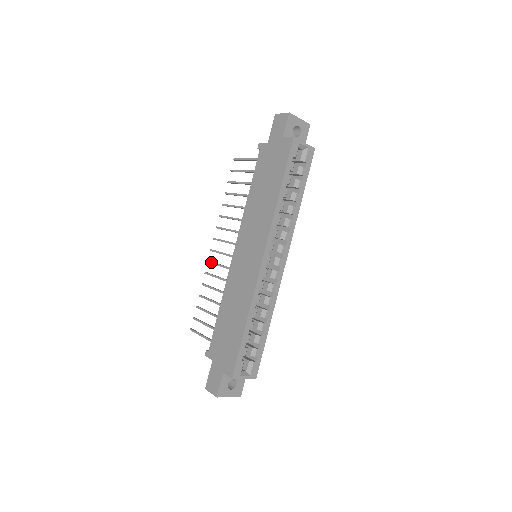
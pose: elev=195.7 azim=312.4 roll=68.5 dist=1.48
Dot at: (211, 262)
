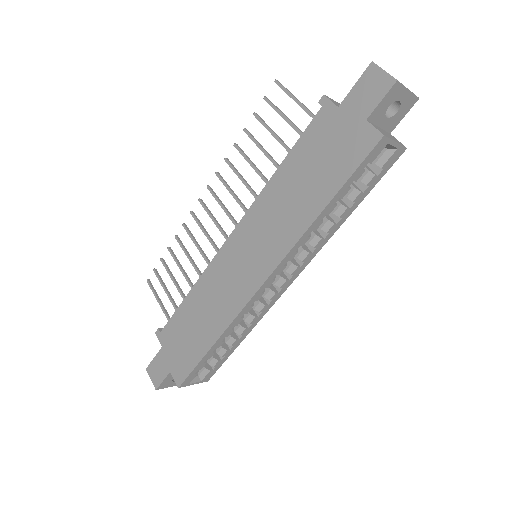
Dot at: (195, 218)
